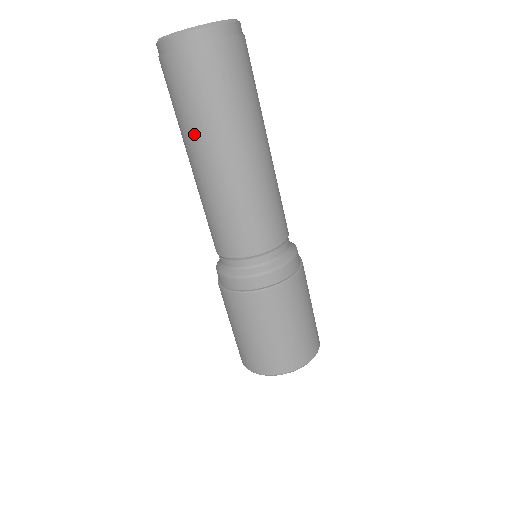
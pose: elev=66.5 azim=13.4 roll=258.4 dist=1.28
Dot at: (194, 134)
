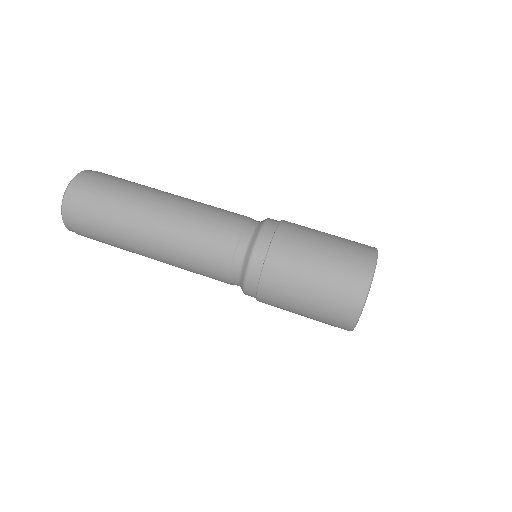
Dot at: (124, 239)
